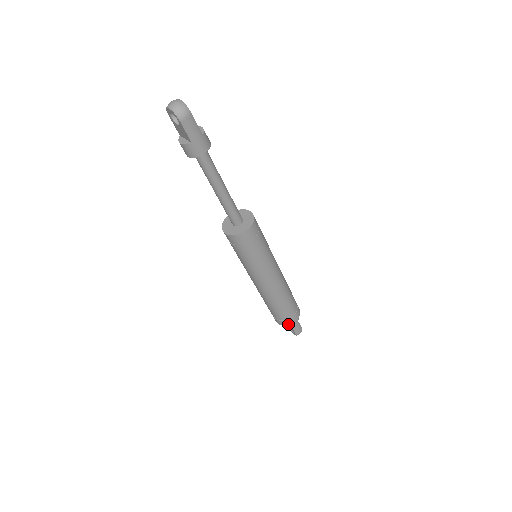
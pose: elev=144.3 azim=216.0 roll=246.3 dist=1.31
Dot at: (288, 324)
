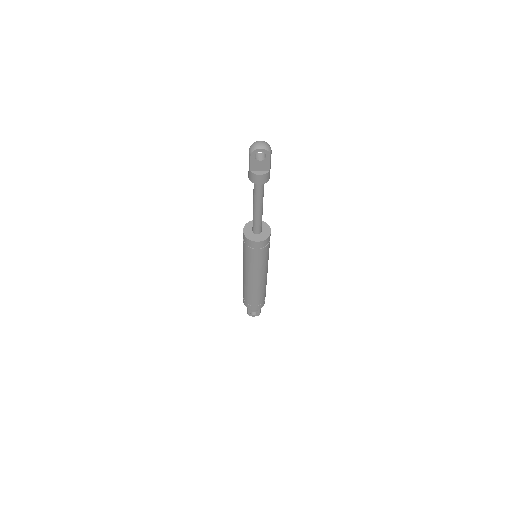
Dot at: (263, 305)
